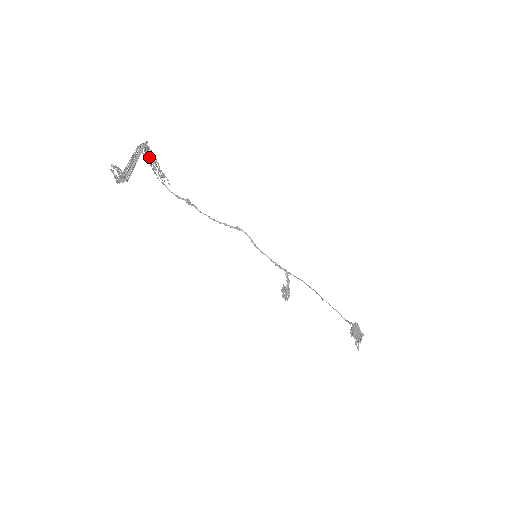
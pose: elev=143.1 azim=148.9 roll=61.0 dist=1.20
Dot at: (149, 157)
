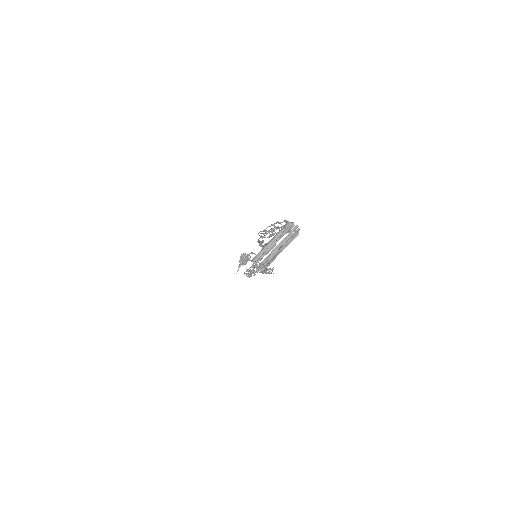
Dot at: occluded
